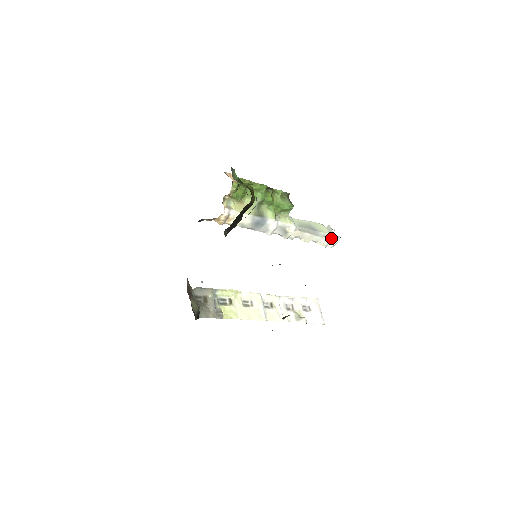
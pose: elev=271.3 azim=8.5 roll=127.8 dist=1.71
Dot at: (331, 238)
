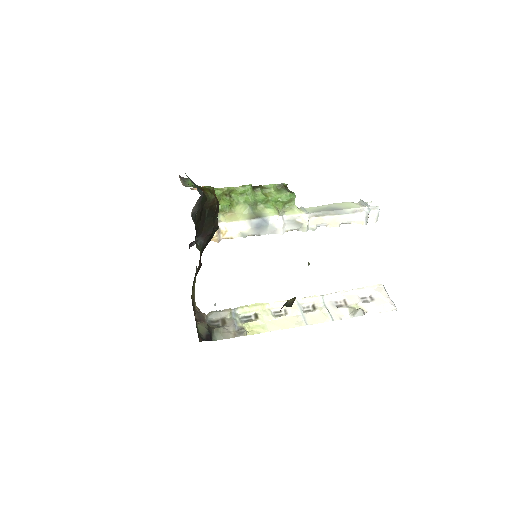
Dot at: (365, 211)
